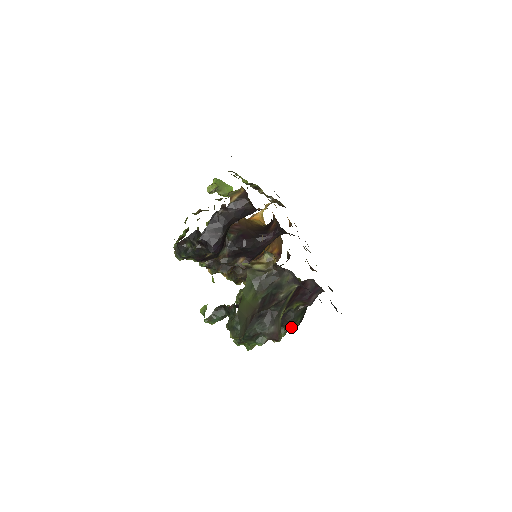
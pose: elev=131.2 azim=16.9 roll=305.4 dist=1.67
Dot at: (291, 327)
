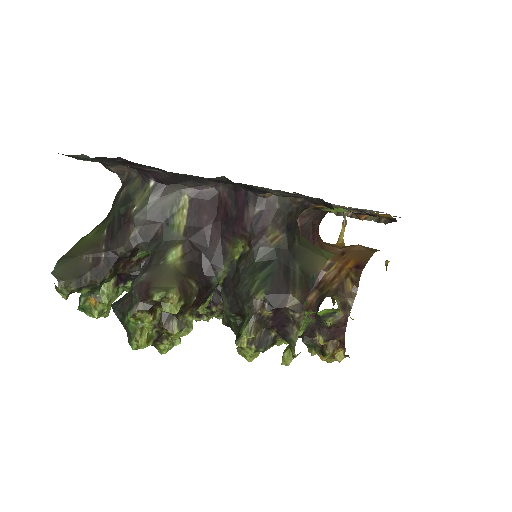
Dot at: (248, 302)
